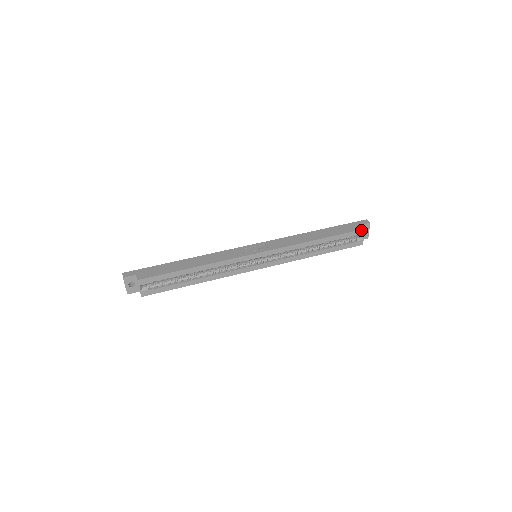
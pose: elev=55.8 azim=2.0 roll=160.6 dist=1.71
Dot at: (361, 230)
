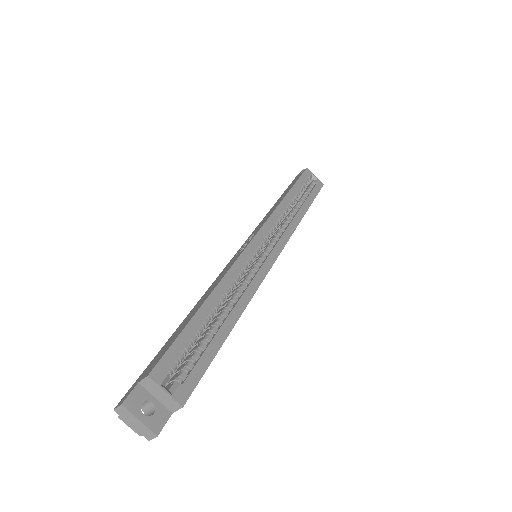
Dot at: (306, 170)
